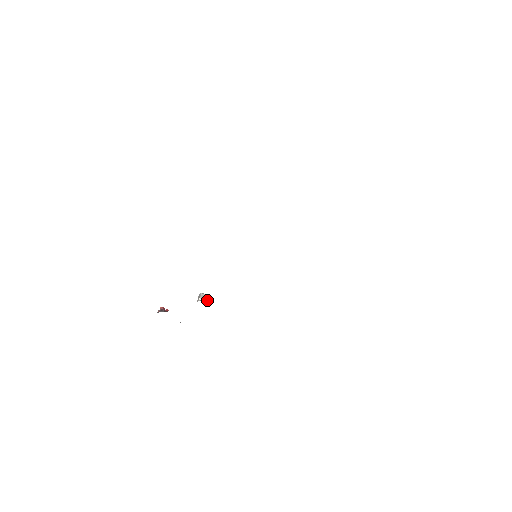
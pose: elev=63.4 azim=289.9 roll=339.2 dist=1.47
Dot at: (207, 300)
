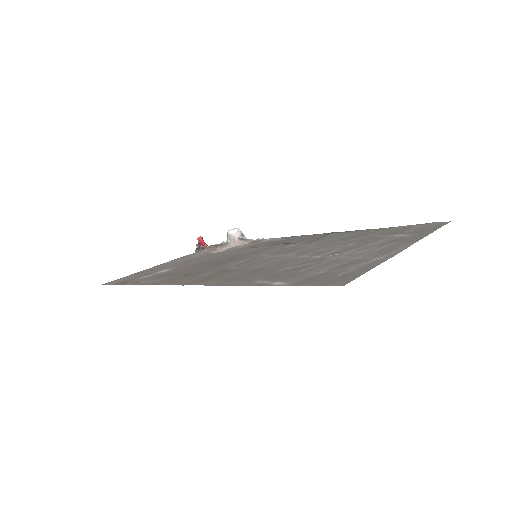
Dot at: (235, 244)
